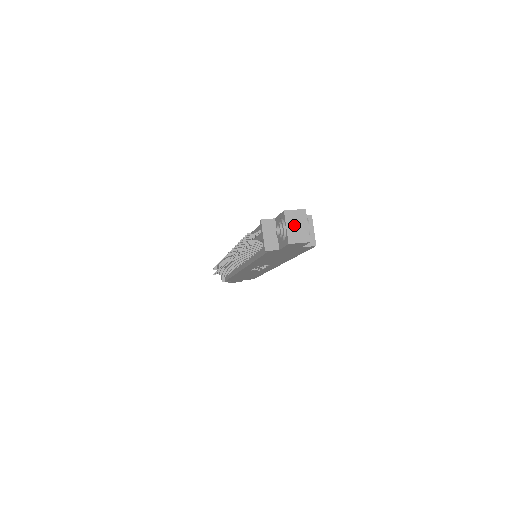
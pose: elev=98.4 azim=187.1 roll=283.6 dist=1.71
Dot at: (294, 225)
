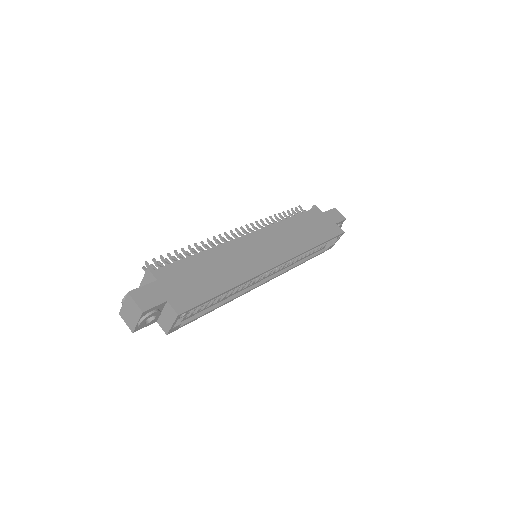
Dot at: (129, 309)
